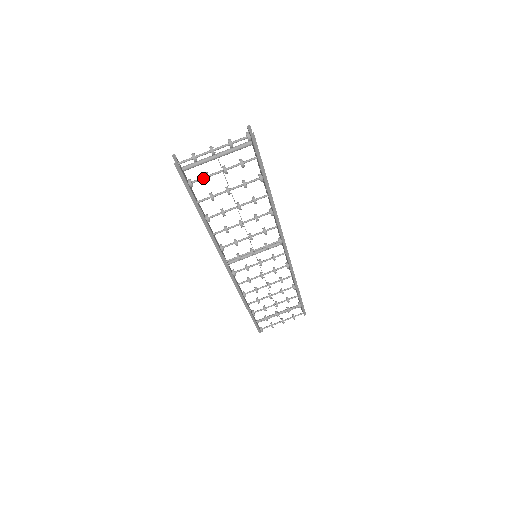
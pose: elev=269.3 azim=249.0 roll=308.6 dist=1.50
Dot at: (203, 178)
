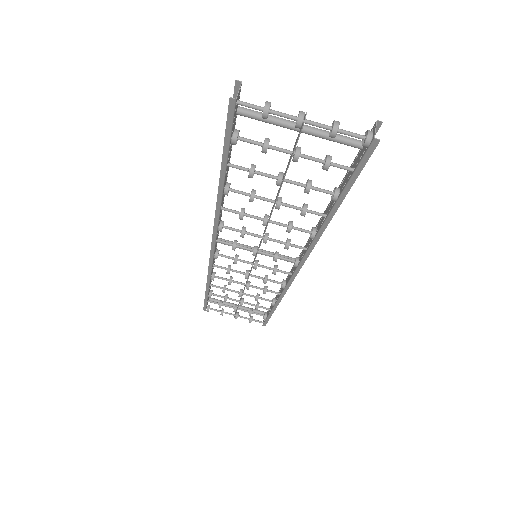
Dot at: (258, 143)
